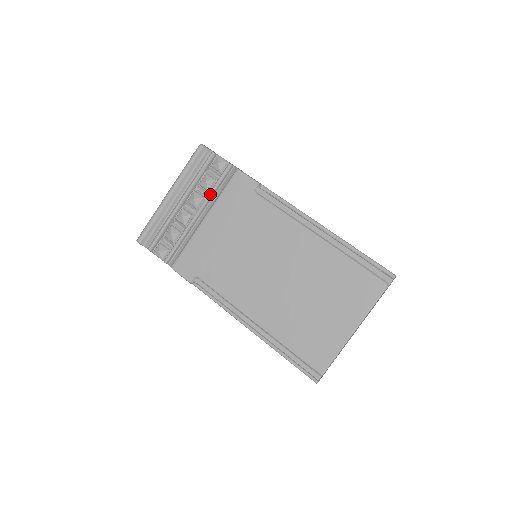
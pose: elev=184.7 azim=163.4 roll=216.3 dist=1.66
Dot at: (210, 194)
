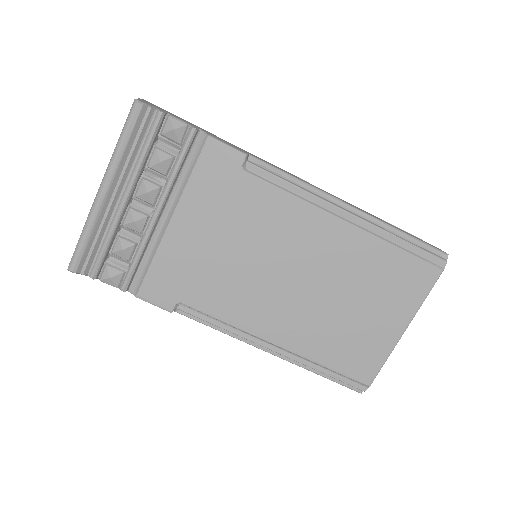
Dot at: (171, 181)
